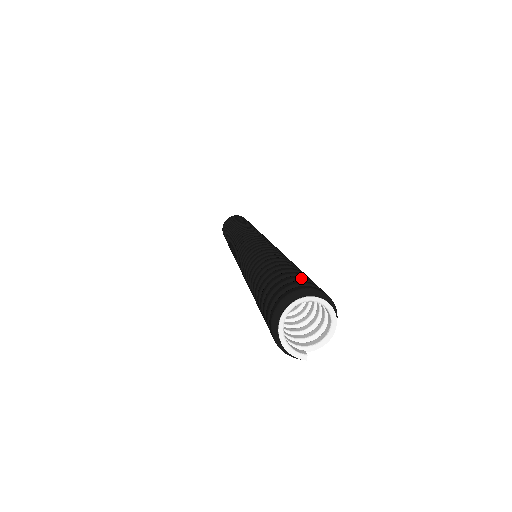
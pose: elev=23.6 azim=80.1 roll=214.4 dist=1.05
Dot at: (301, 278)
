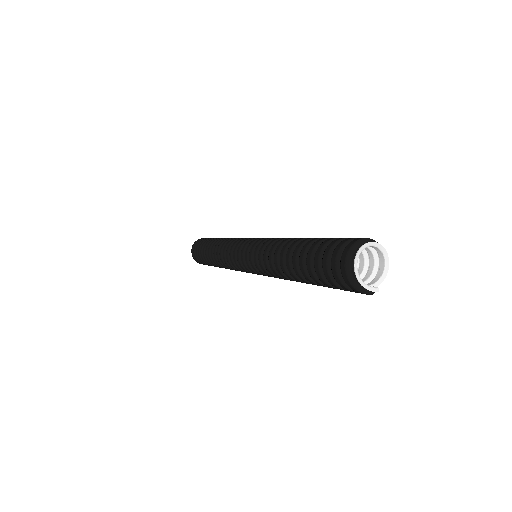
Dot at: (346, 238)
